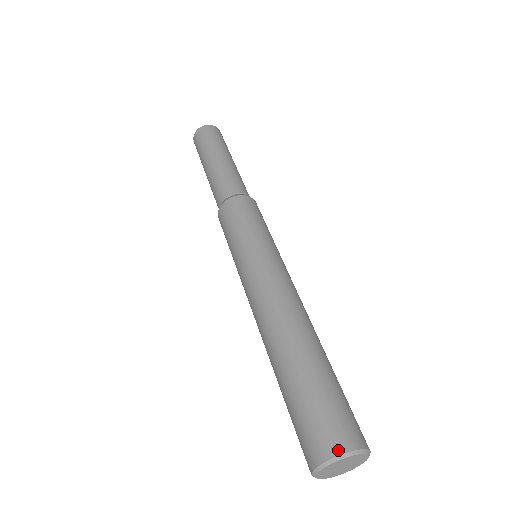
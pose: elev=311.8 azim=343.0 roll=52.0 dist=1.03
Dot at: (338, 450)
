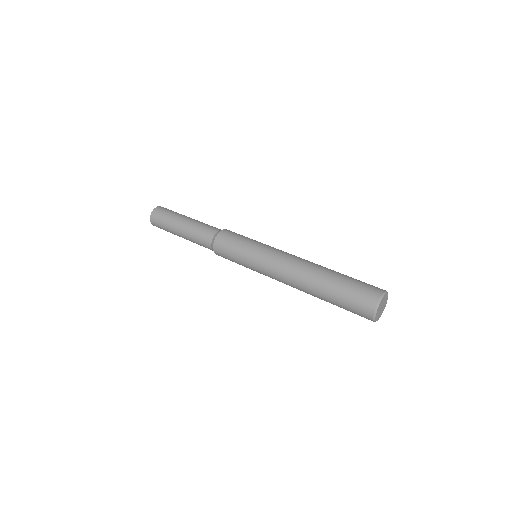
Dot at: (374, 305)
